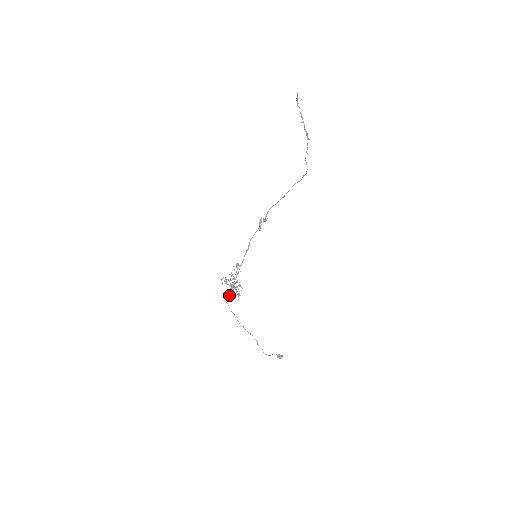
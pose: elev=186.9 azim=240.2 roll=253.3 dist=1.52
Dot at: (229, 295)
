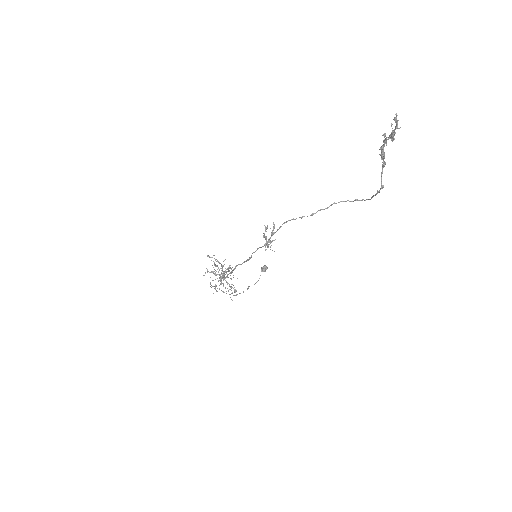
Dot at: (219, 288)
